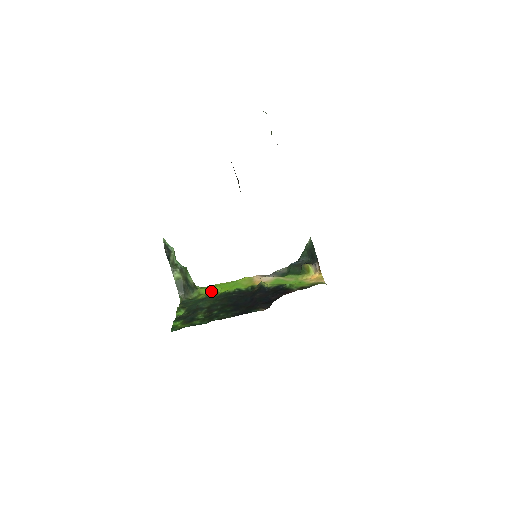
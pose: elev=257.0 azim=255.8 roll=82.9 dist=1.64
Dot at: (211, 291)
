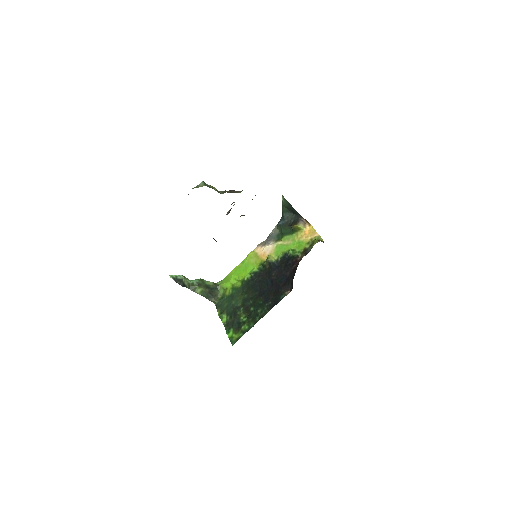
Dot at: (232, 283)
